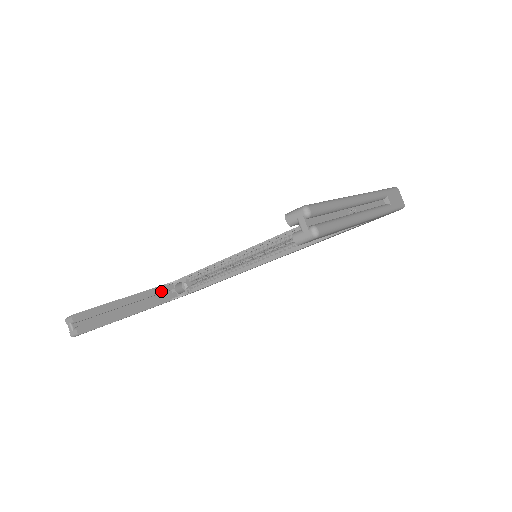
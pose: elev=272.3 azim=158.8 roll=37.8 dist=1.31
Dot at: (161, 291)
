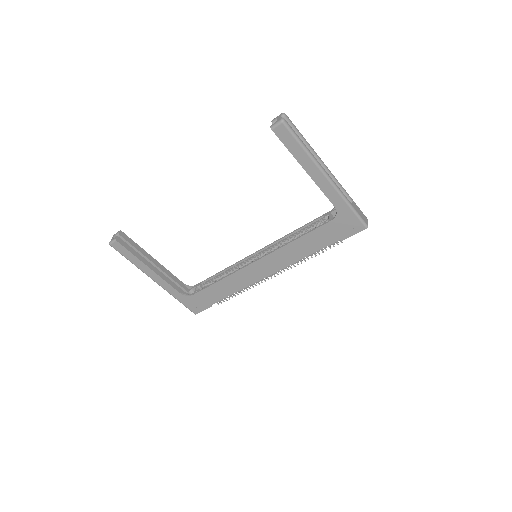
Dot at: (179, 283)
